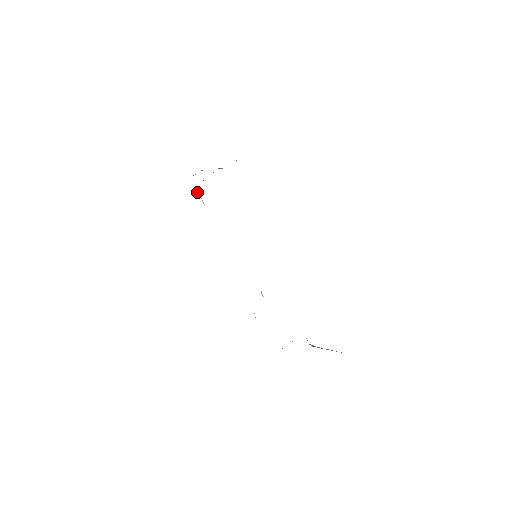
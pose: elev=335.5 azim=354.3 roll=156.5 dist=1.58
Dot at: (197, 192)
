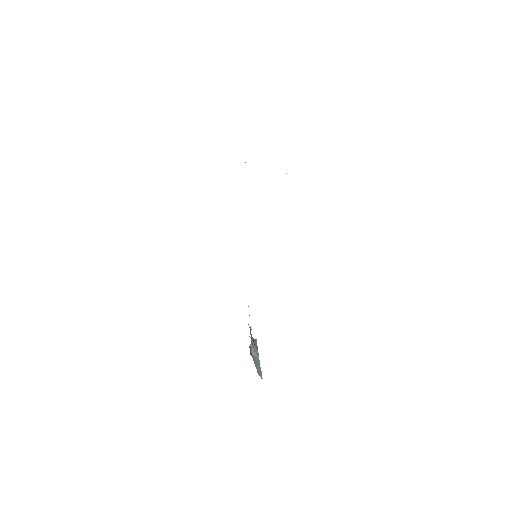
Dot at: occluded
